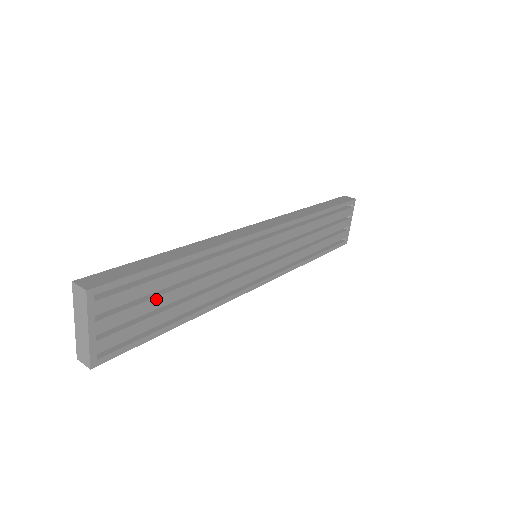
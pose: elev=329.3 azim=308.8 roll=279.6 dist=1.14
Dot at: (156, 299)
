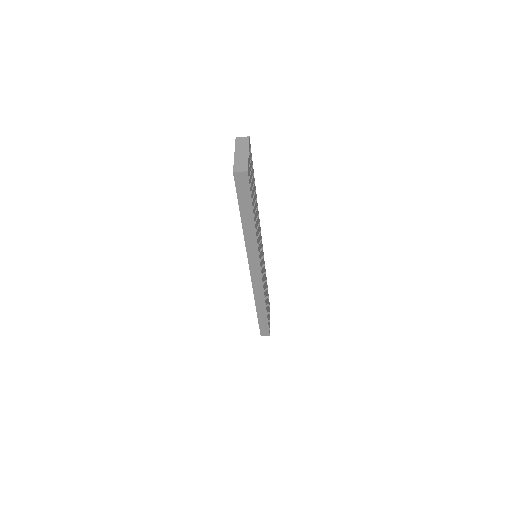
Dot at: (253, 188)
